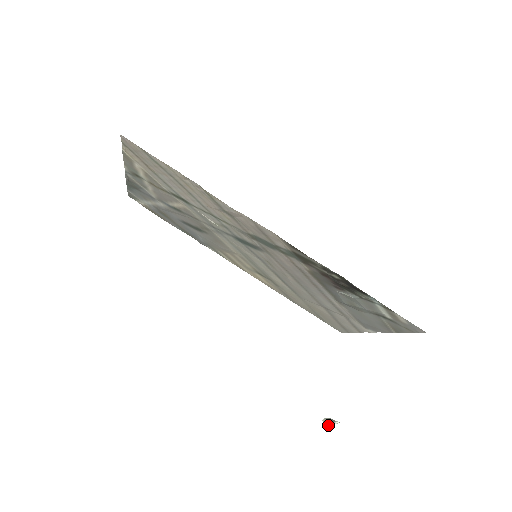
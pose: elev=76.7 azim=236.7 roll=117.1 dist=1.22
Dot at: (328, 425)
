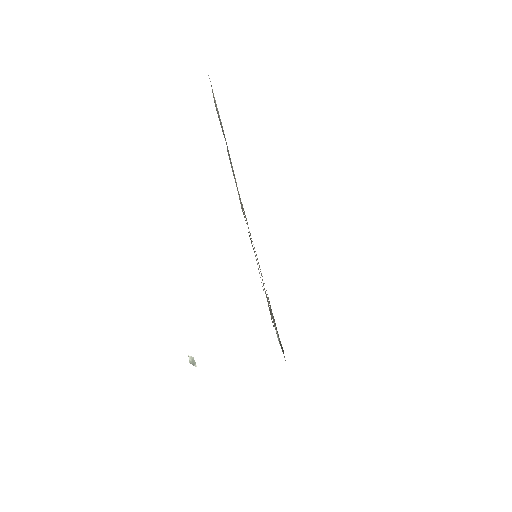
Dot at: (190, 362)
